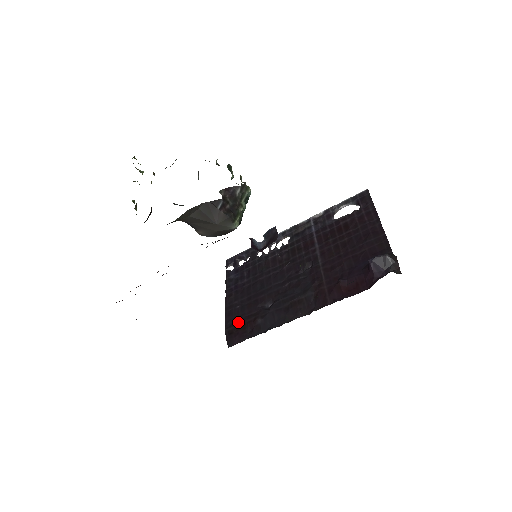
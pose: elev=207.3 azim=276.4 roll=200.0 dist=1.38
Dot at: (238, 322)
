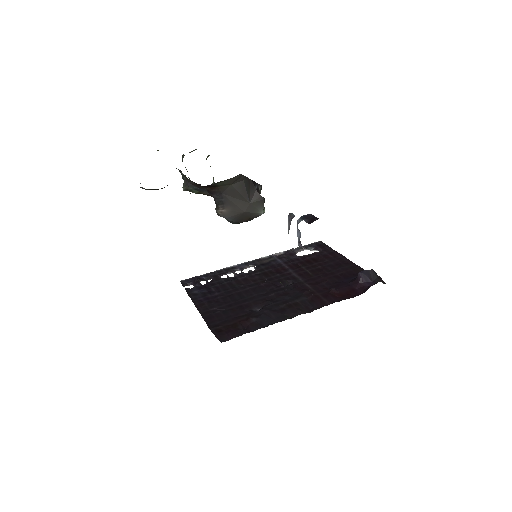
Dot at: (226, 322)
